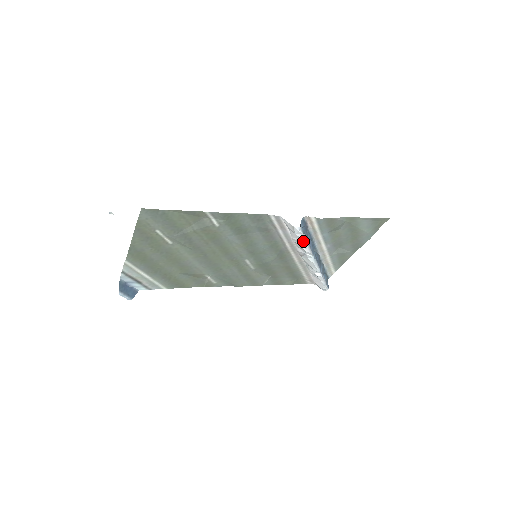
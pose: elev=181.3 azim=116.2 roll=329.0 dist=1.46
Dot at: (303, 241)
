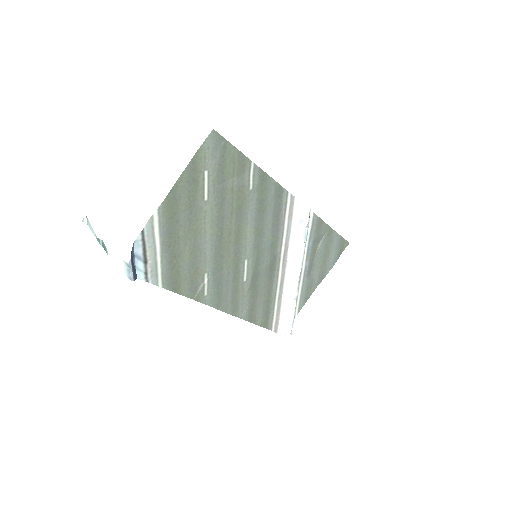
Dot at: (305, 233)
